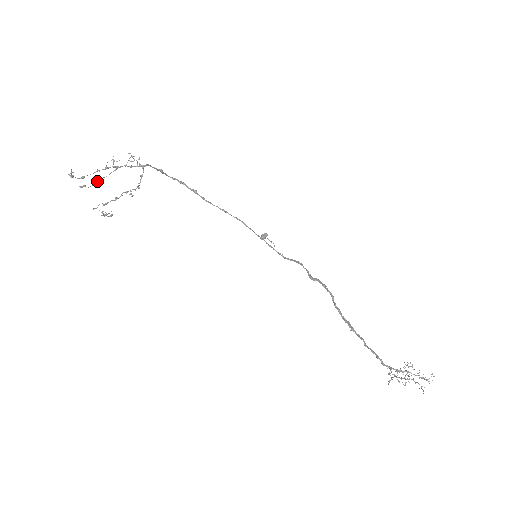
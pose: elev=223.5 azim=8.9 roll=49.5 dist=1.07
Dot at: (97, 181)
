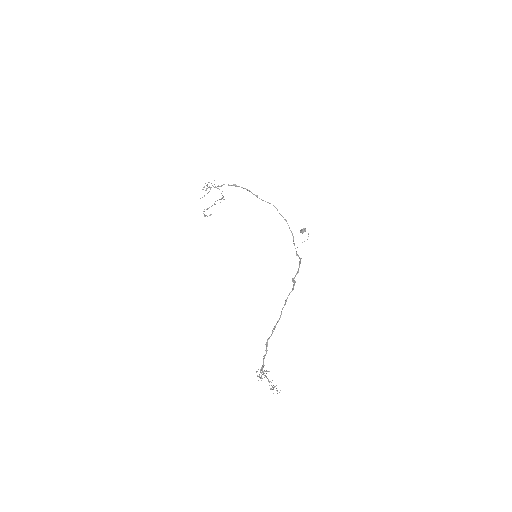
Dot at: (204, 196)
